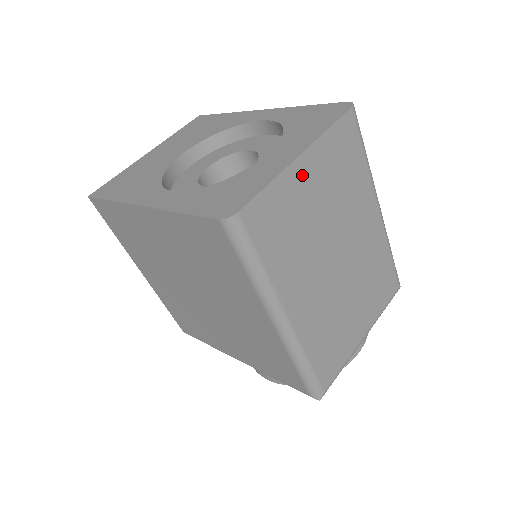
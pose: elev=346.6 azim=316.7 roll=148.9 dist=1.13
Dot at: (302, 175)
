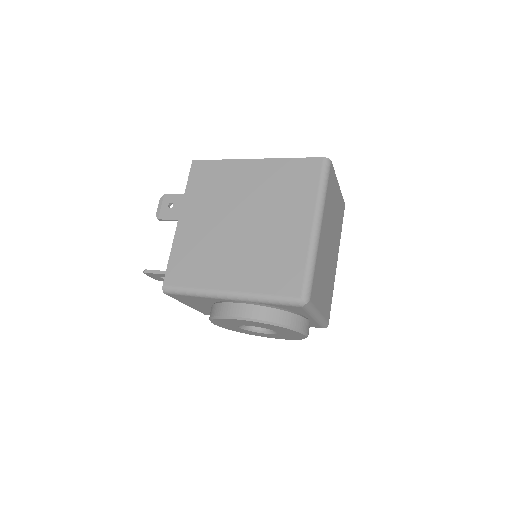
Dot at: (337, 191)
